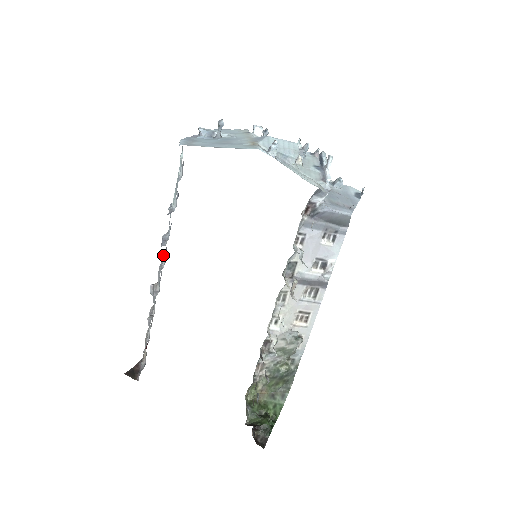
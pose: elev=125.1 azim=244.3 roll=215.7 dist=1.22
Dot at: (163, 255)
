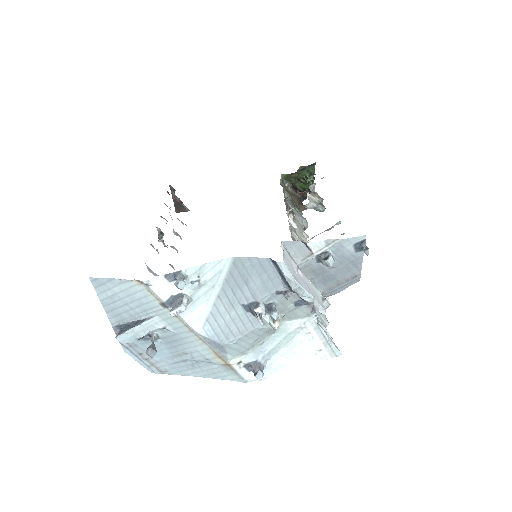
Dot at: occluded
